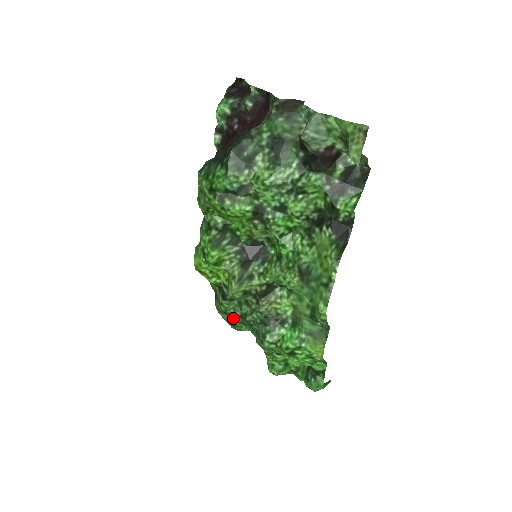
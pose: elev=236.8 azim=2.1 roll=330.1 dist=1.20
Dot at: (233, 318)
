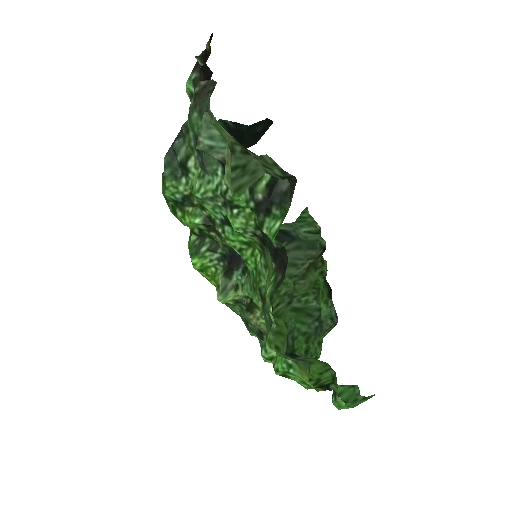
Dot at: (243, 321)
